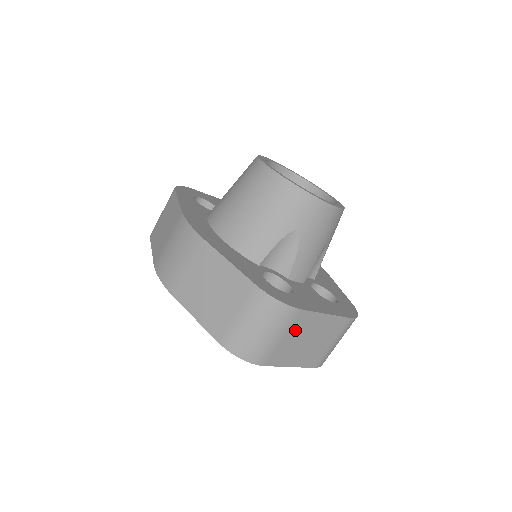
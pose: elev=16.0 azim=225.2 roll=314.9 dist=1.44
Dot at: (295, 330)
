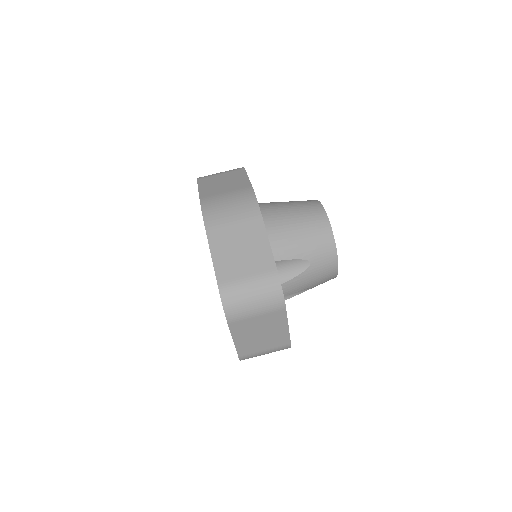
Dot at: (267, 319)
